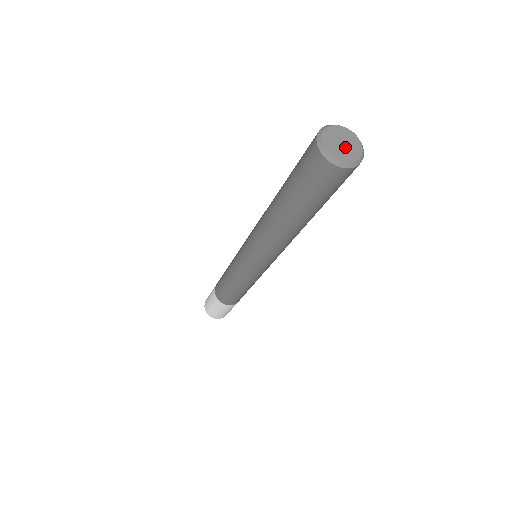
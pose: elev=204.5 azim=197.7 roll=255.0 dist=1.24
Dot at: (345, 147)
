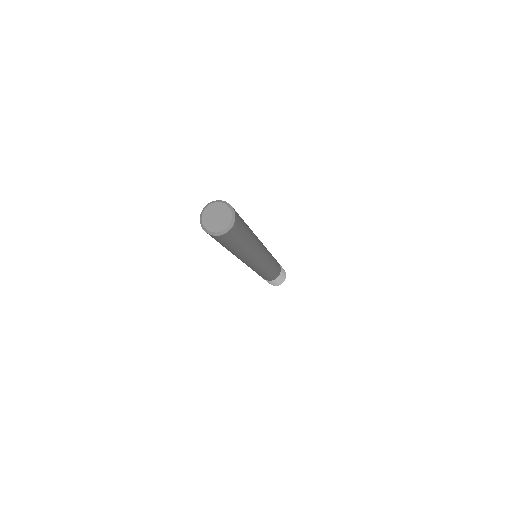
Dot at: (217, 220)
